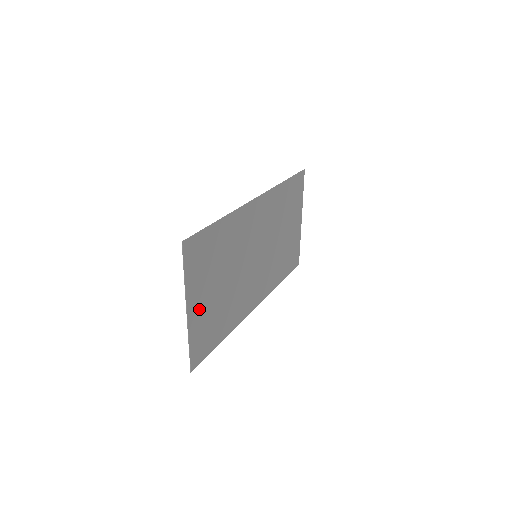
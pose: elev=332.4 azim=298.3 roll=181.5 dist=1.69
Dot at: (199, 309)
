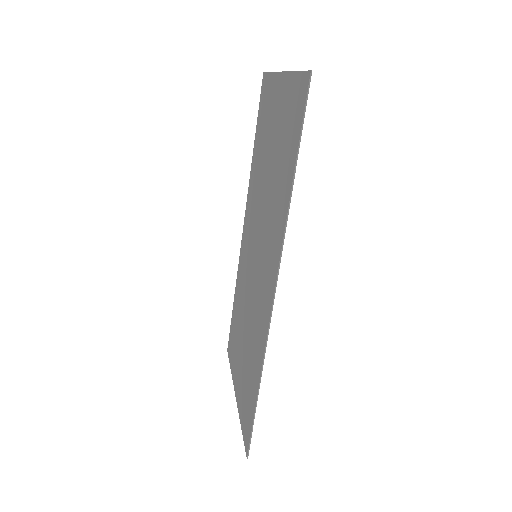
Dot at: (280, 102)
